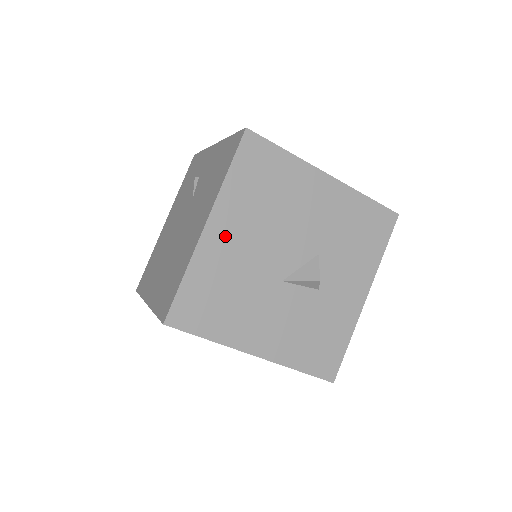
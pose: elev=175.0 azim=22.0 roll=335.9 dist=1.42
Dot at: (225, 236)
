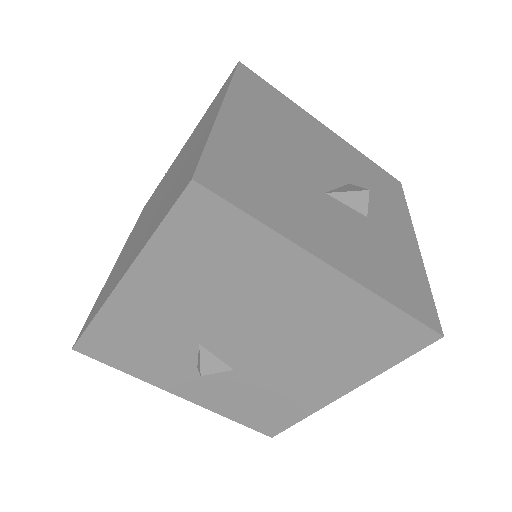
Dot at: (246, 126)
